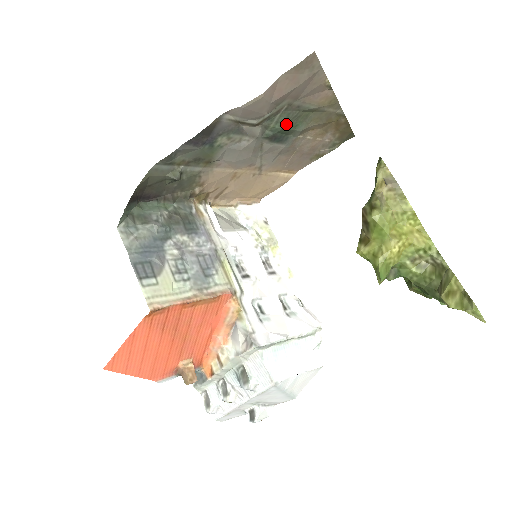
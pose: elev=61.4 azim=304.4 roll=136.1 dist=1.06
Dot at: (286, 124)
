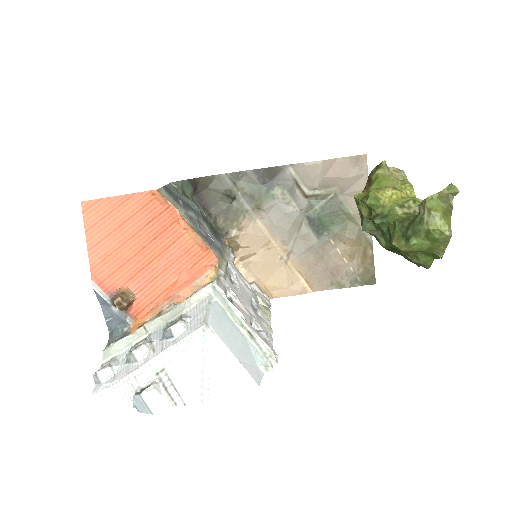
Dot at: (327, 213)
